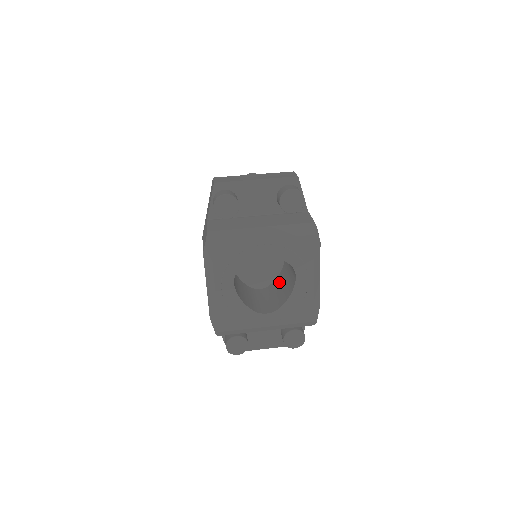
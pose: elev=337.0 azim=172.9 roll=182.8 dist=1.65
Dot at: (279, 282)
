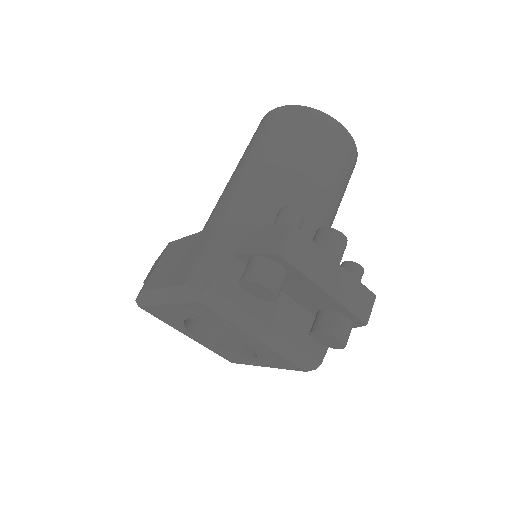
Dot at: occluded
